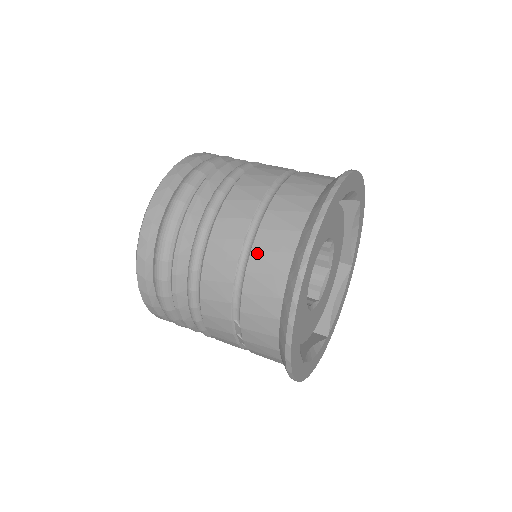
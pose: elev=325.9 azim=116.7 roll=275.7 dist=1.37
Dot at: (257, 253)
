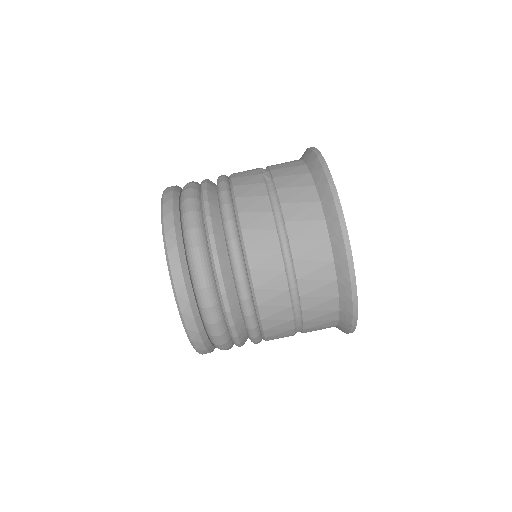
Dot at: occluded
